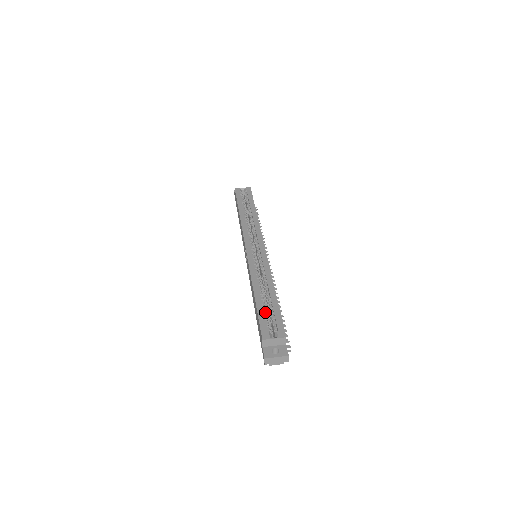
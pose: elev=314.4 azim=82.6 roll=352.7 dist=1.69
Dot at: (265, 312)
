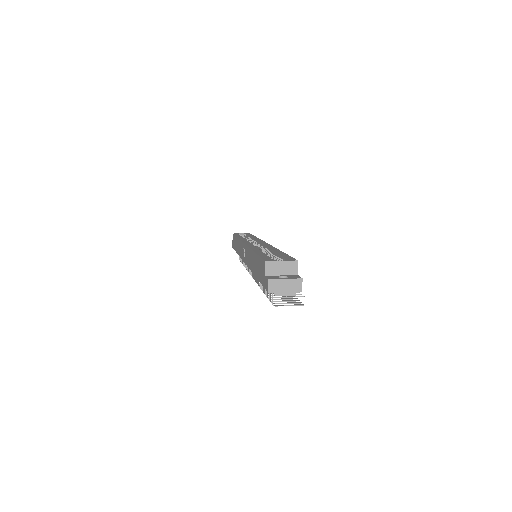
Dot at: occluded
